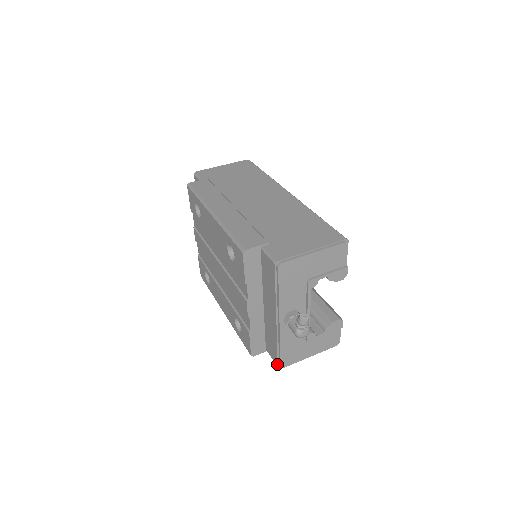
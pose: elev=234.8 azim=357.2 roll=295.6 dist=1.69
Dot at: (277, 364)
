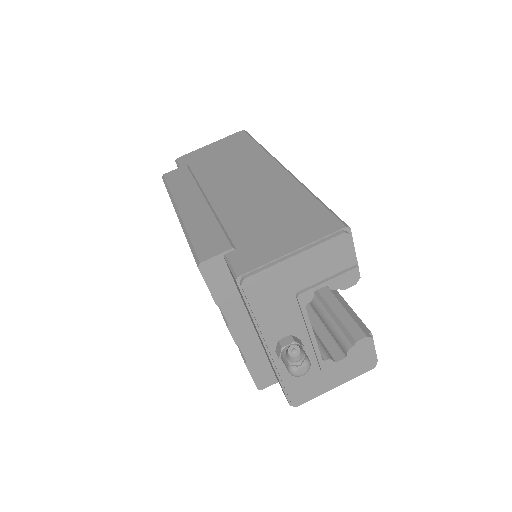
Dot at: (288, 402)
